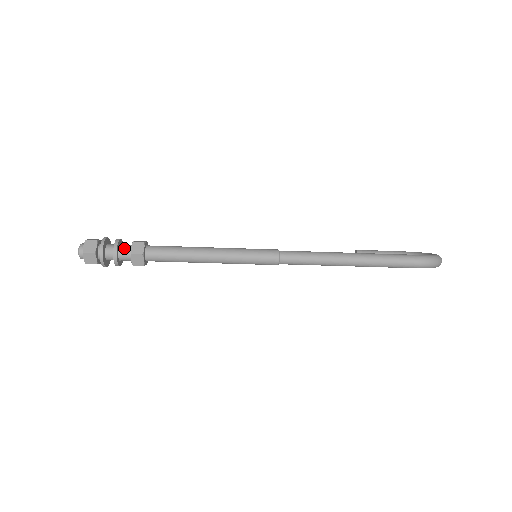
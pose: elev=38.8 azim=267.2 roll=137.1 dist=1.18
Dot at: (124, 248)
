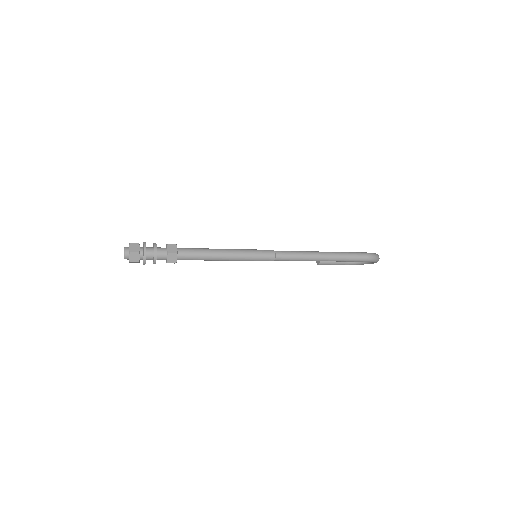
Dot at: (160, 249)
